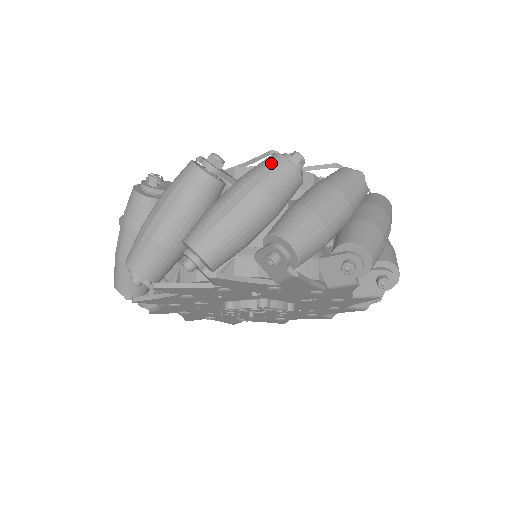
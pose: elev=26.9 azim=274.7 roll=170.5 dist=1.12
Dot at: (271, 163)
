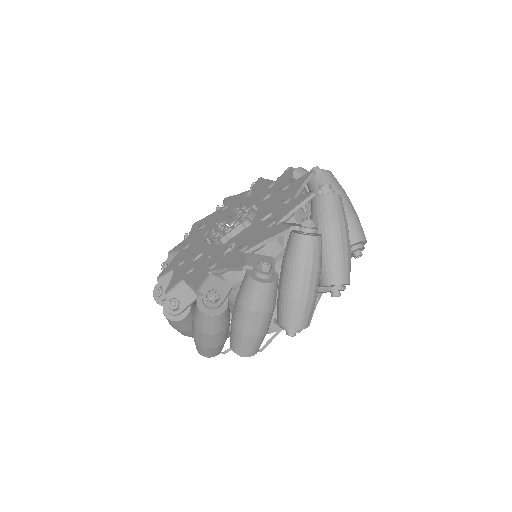
Dot at: (199, 317)
